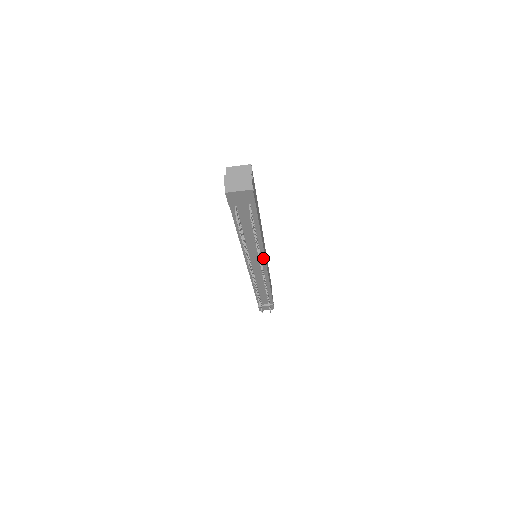
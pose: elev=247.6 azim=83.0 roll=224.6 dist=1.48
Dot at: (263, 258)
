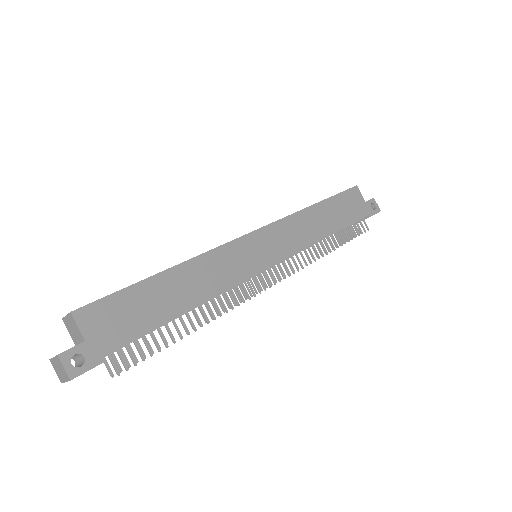
Dot at: occluded
